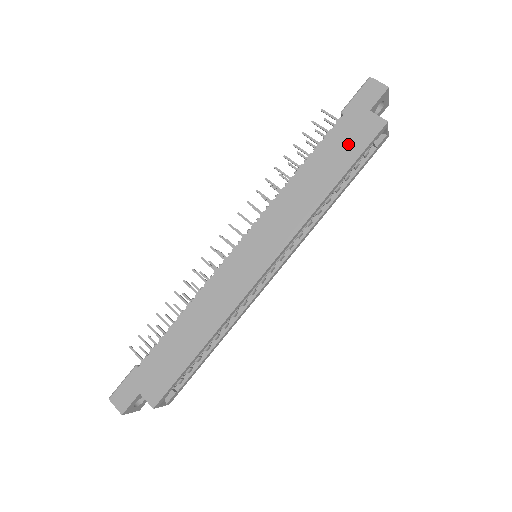
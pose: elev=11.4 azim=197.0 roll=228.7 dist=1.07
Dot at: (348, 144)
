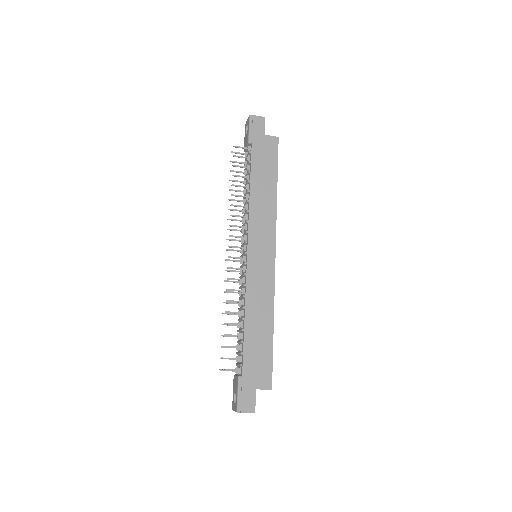
Dot at: (267, 159)
